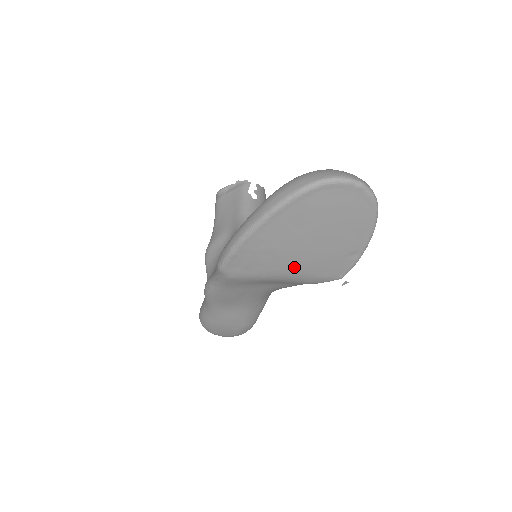
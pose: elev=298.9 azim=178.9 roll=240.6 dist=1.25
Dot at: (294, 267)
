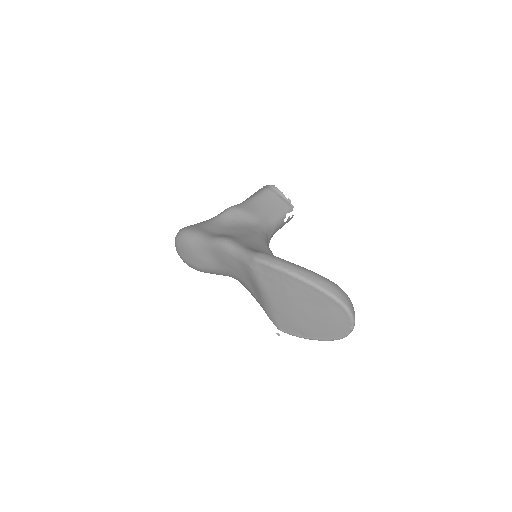
Dot at: (278, 304)
